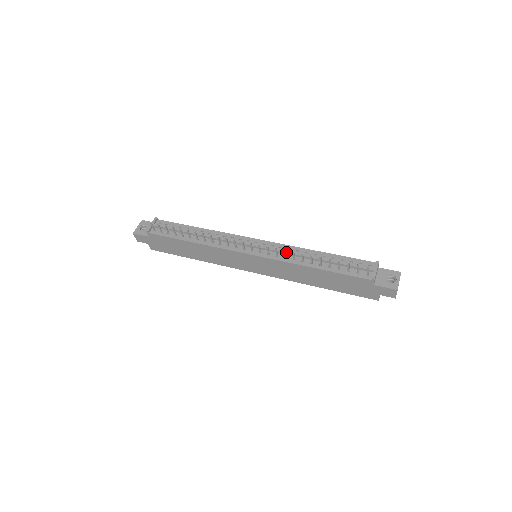
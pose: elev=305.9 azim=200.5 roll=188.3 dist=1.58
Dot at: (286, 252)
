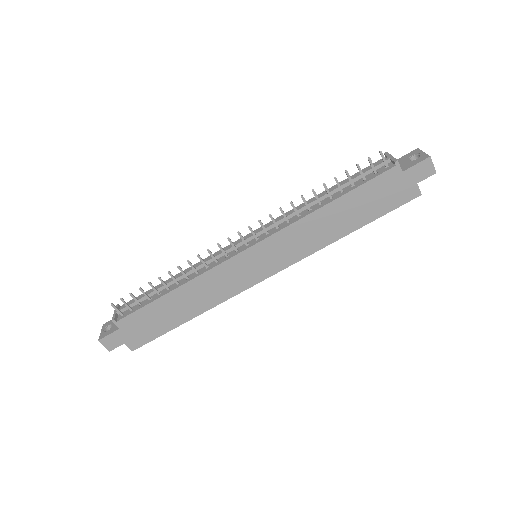
Dot at: (284, 217)
